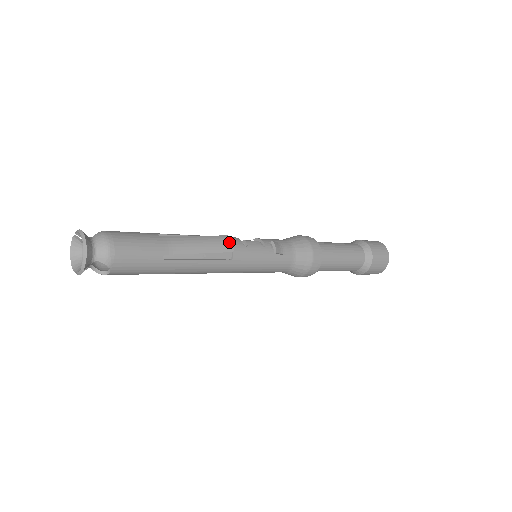
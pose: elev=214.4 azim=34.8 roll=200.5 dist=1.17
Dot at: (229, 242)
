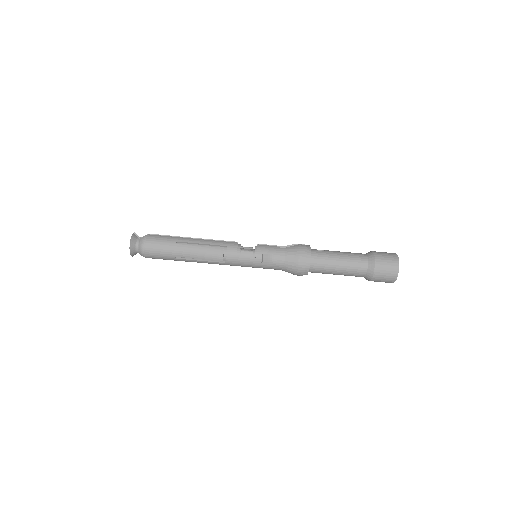
Dot at: (221, 255)
